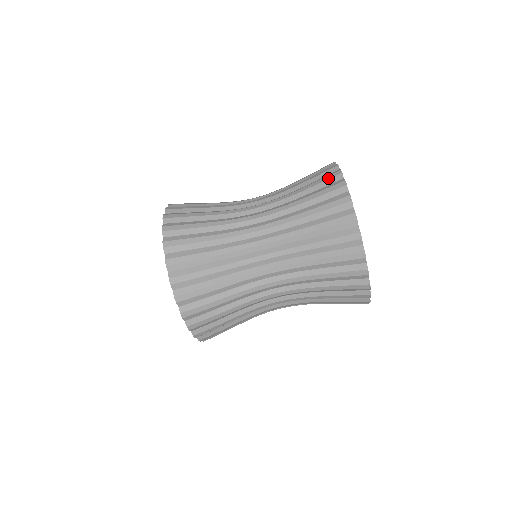
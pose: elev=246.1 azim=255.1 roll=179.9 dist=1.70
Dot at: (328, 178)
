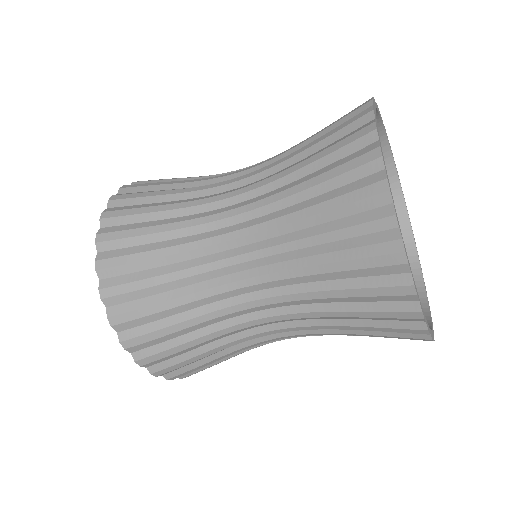
Dot at: (396, 318)
